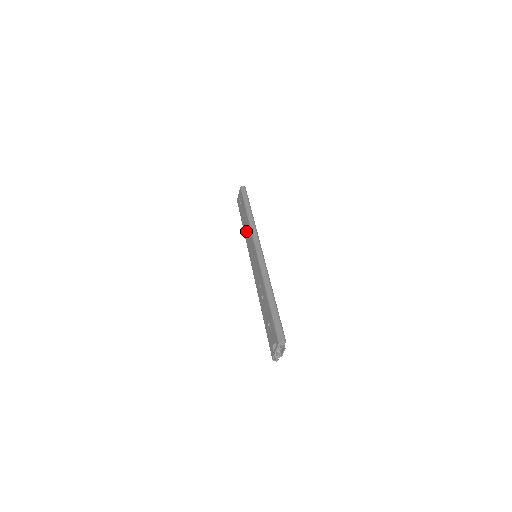
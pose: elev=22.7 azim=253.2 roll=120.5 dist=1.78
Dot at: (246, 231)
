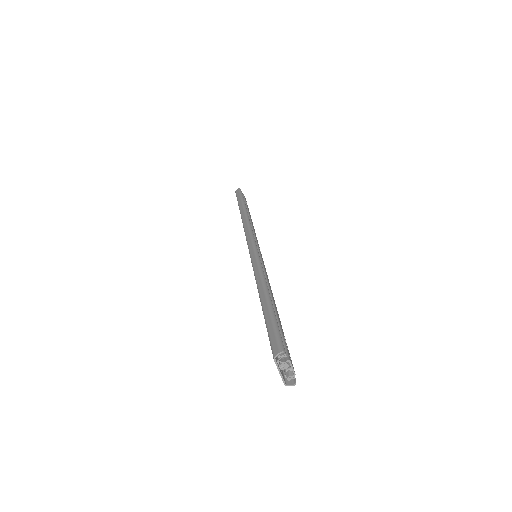
Dot at: occluded
